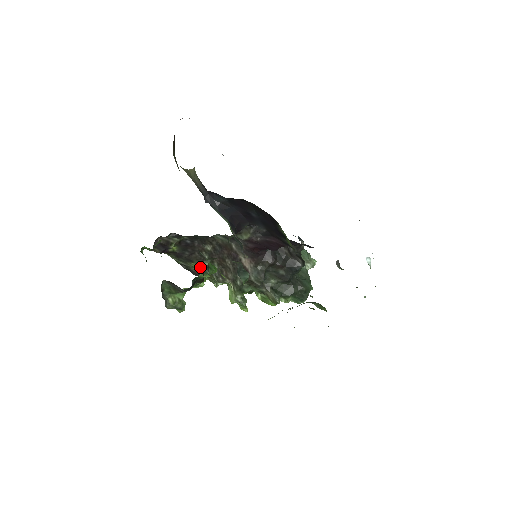
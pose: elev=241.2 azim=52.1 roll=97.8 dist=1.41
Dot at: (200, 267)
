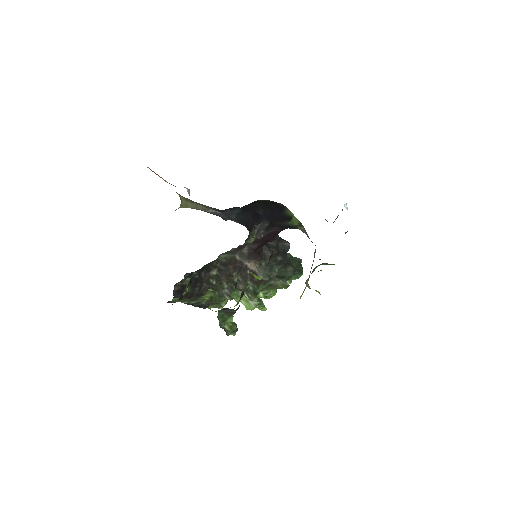
Dot at: (210, 296)
